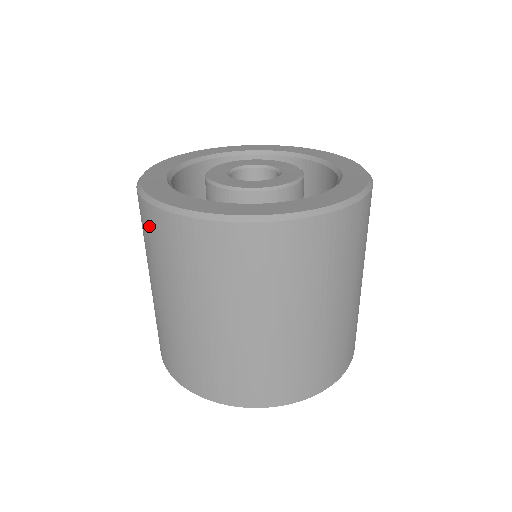
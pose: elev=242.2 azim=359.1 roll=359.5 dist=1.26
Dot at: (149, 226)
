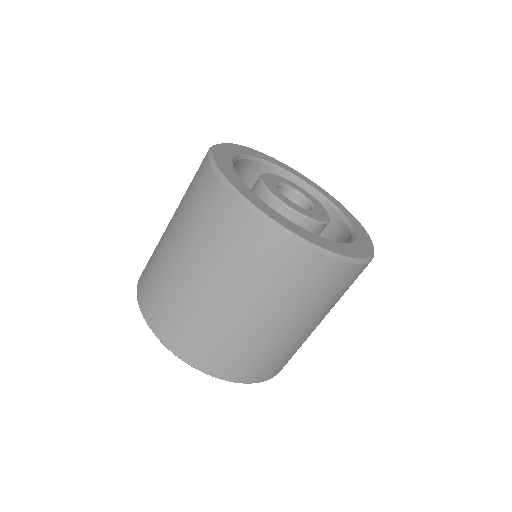
Dot at: (198, 177)
